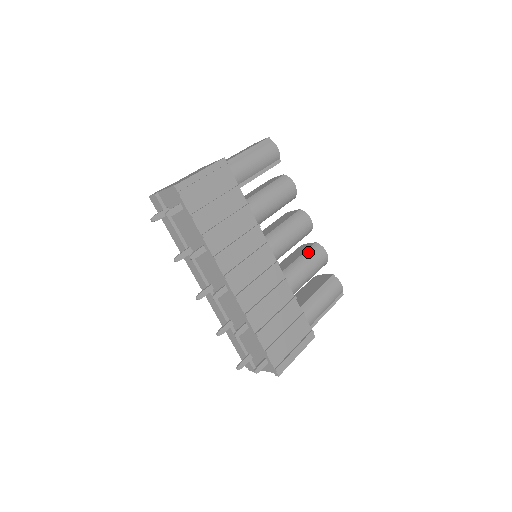
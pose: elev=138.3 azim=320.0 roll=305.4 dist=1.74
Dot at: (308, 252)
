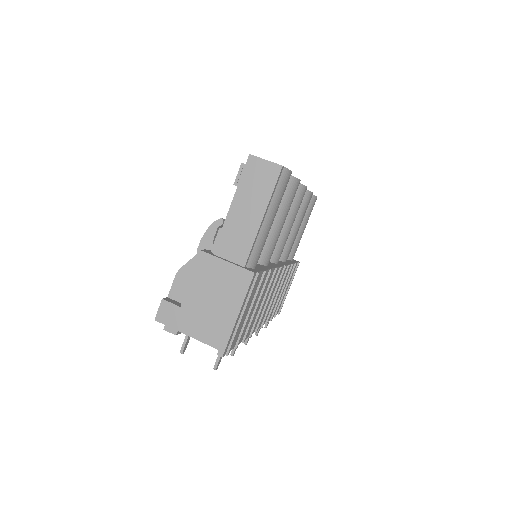
Dot at: occluded
